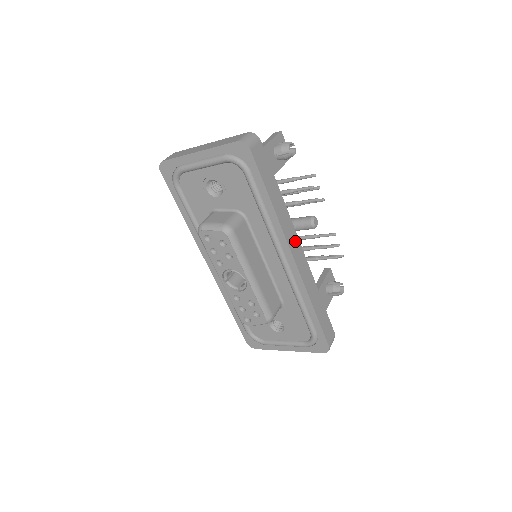
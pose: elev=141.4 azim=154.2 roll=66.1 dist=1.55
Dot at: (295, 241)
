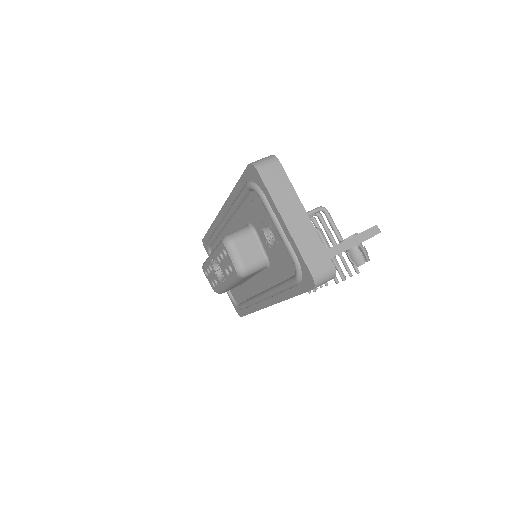
Dot at: occluded
